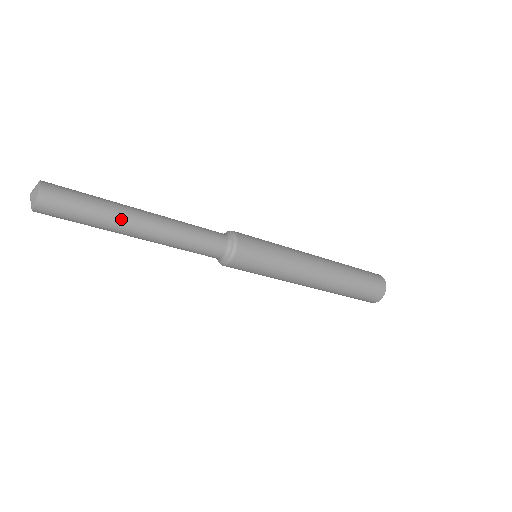
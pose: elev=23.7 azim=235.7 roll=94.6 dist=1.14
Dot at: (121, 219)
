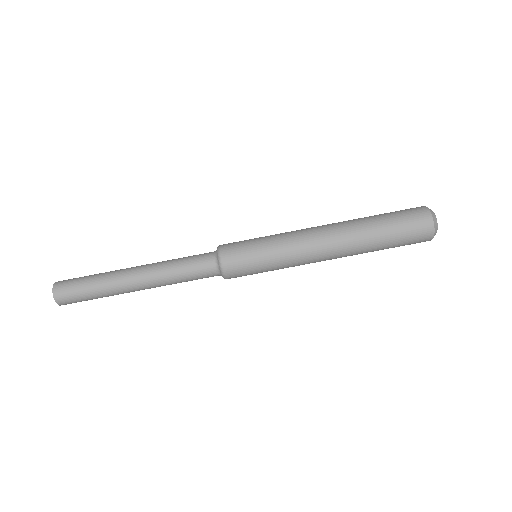
Dot at: (115, 276)
